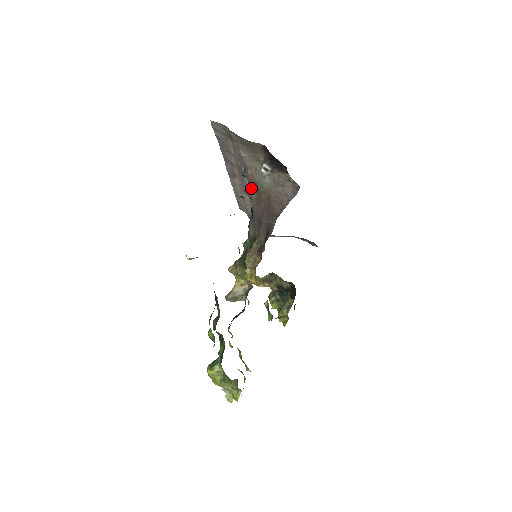
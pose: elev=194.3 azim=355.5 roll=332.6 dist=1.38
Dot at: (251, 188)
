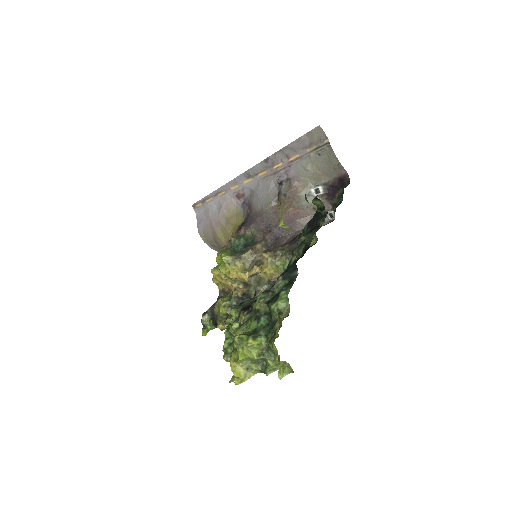
Dot at: (276, 196)
